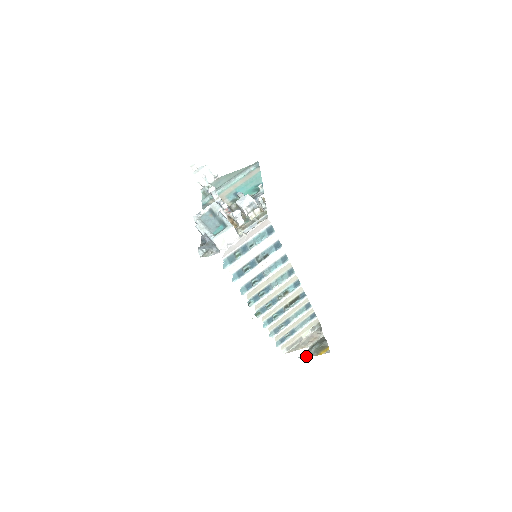
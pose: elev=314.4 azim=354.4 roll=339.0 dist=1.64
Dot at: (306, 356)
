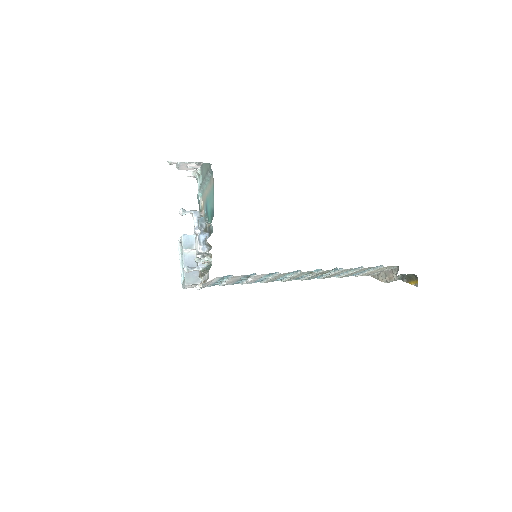
Dot at: (398, 278)
